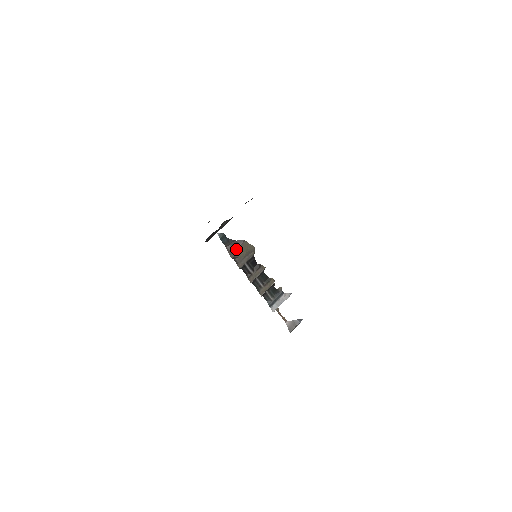
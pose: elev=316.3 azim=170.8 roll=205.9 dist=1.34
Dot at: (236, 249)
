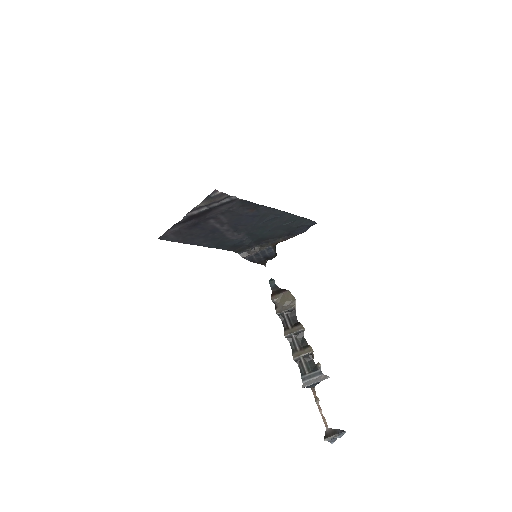
Dot at: (278, 294)
